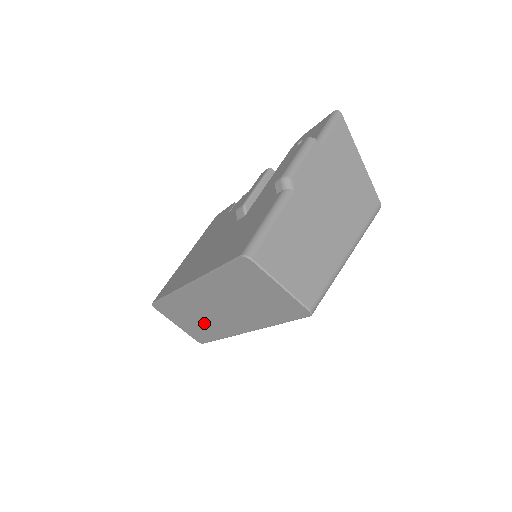
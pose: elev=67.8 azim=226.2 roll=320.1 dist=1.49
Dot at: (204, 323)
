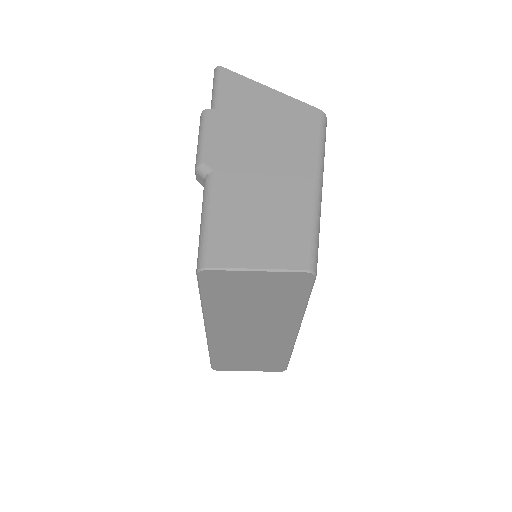
Dot at: (261, 353)
